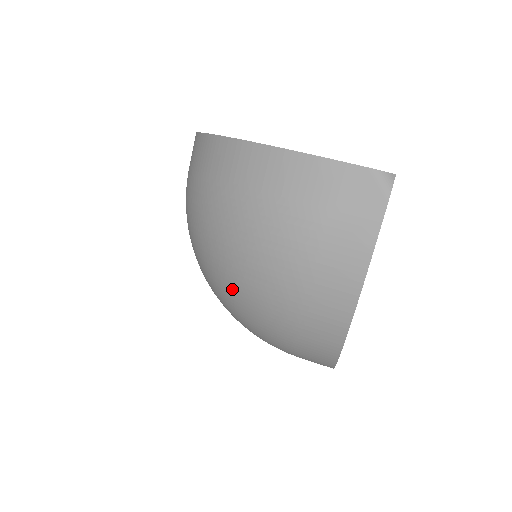
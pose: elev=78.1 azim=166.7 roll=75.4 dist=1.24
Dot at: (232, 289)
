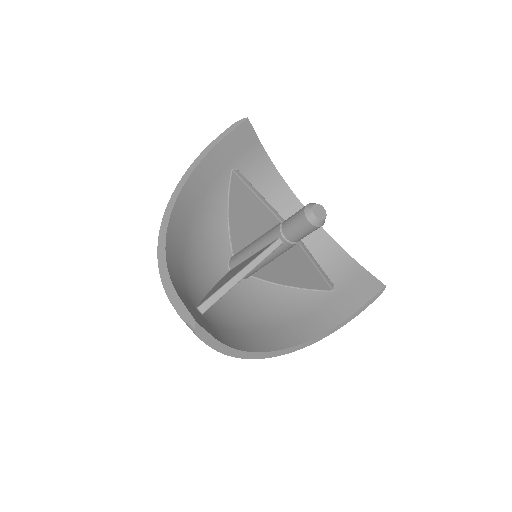
Dot at: occluded
